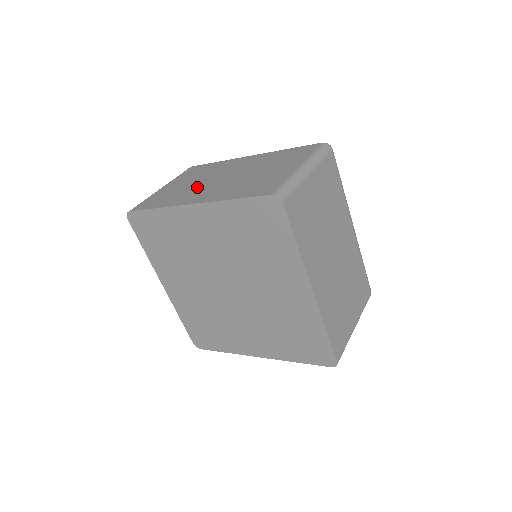
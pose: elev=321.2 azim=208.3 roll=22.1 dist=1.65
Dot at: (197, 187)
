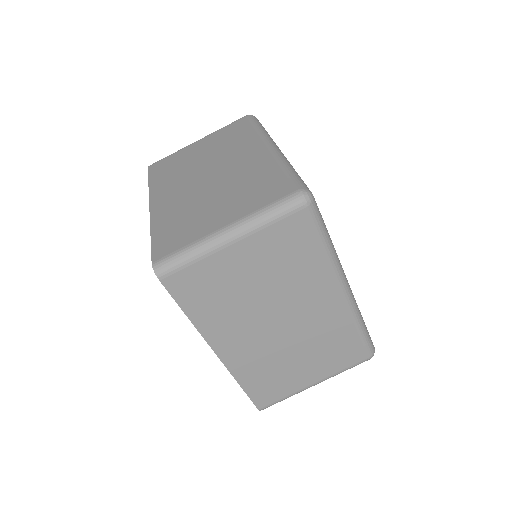
Dot at: (188, 174)
